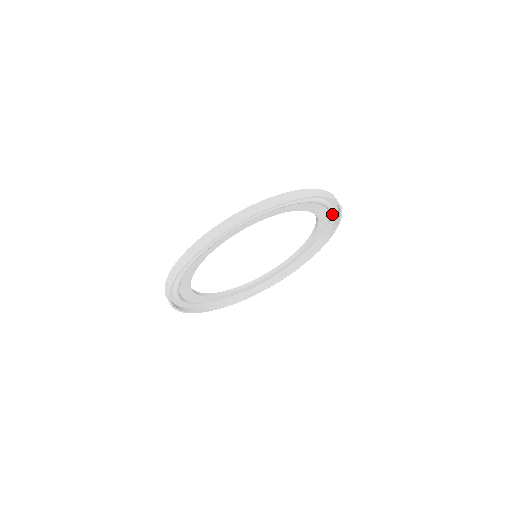
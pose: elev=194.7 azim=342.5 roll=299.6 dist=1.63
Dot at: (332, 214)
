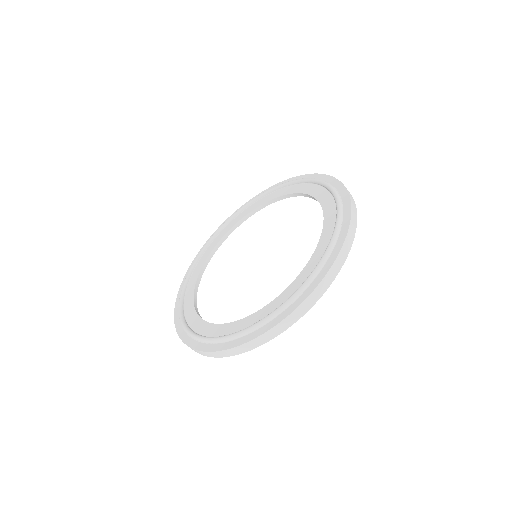
Dot at: occluded
